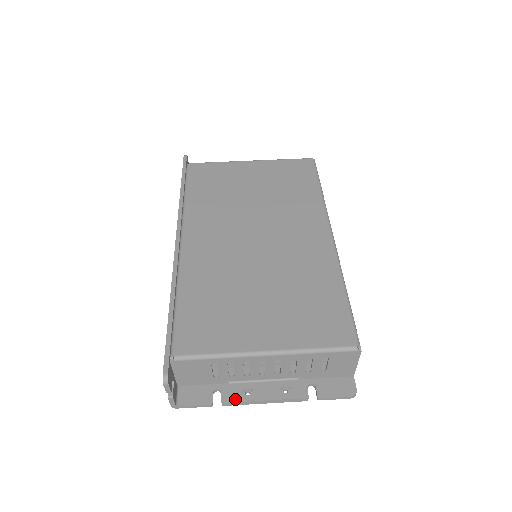
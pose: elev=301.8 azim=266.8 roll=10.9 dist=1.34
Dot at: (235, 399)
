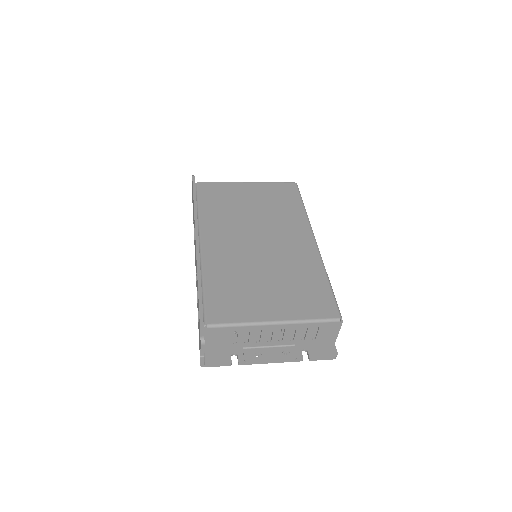
Dot at: (249, 360)
